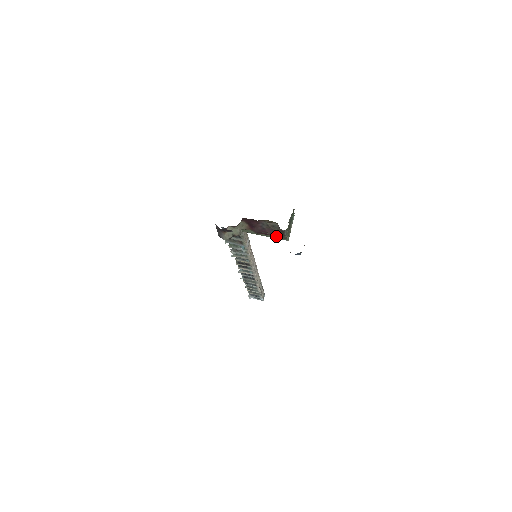
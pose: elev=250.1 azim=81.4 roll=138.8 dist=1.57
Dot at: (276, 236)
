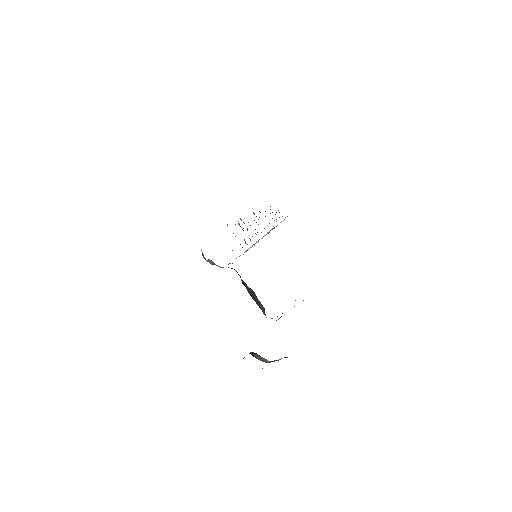
Dot at: (260, 307)
